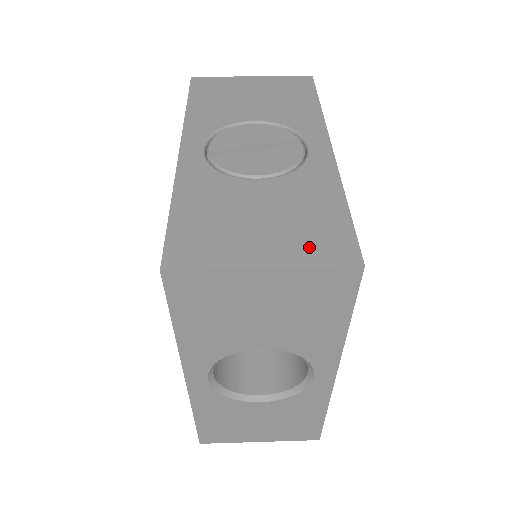
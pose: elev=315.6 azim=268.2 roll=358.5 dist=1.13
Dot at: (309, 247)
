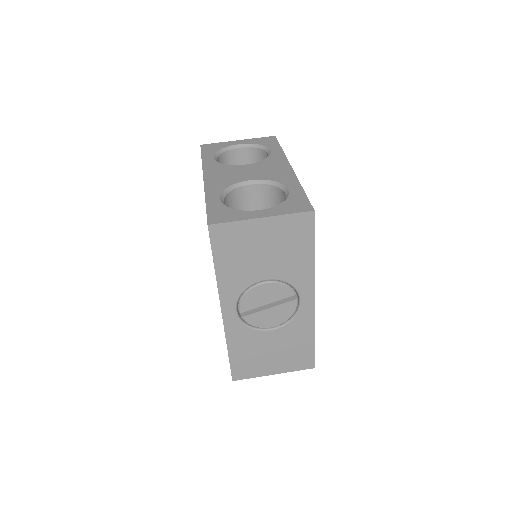
Dot at: (294, 364)
